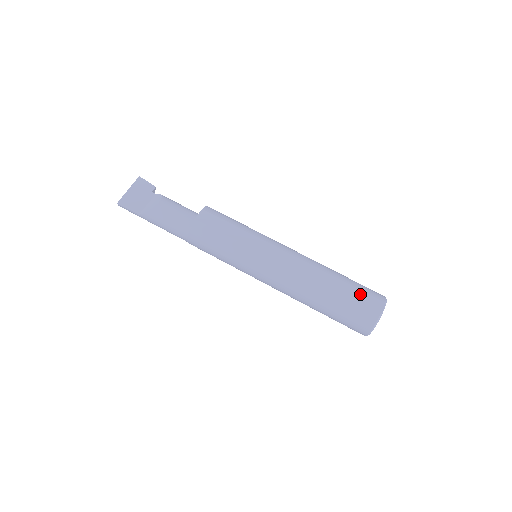
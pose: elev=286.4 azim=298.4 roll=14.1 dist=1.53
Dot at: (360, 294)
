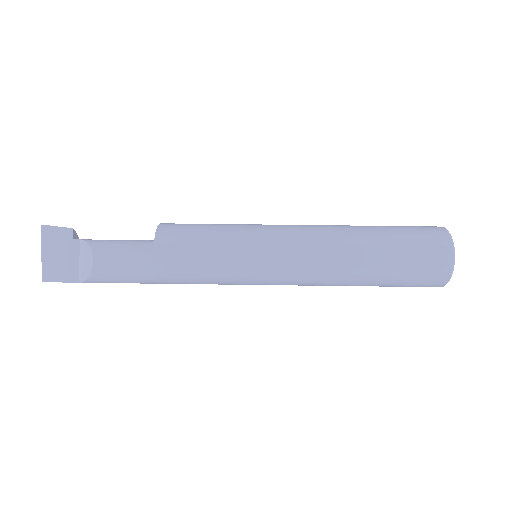
Dot at: (416, 252)
